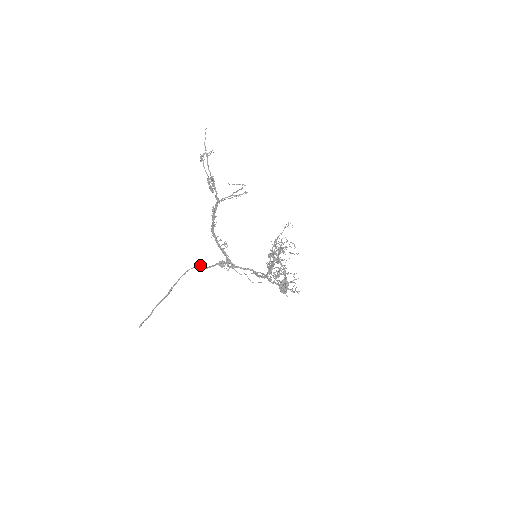
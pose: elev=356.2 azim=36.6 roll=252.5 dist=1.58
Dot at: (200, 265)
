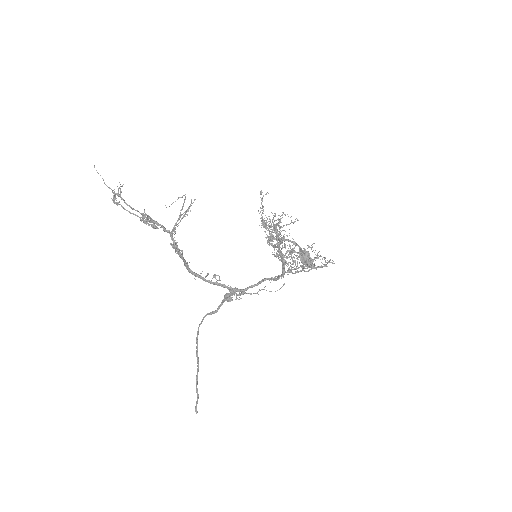
Dot at: (206, 314)
